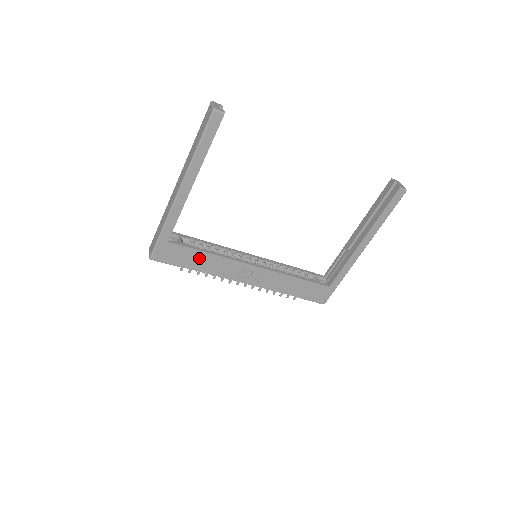
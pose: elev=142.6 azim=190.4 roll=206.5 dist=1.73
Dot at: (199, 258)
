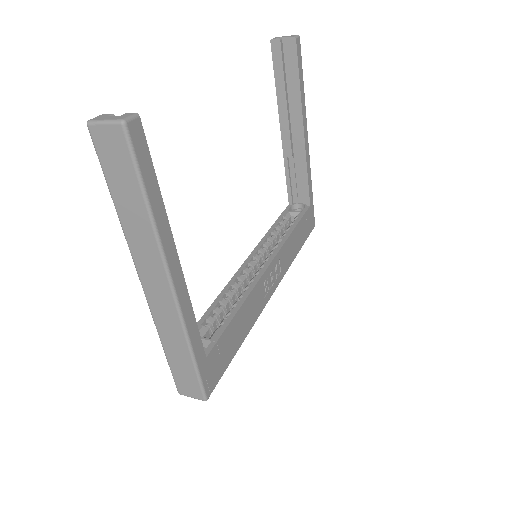
Dot at: (236, 328)
